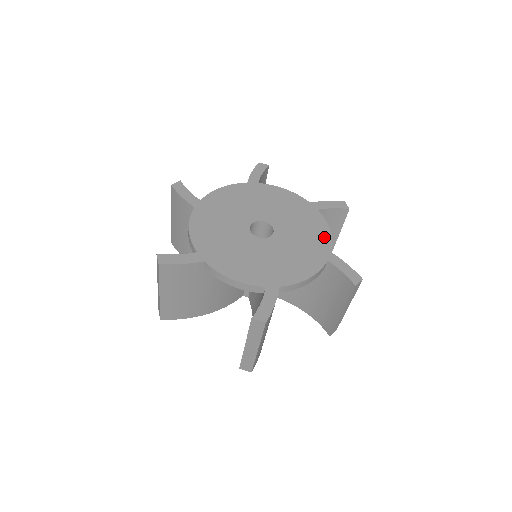
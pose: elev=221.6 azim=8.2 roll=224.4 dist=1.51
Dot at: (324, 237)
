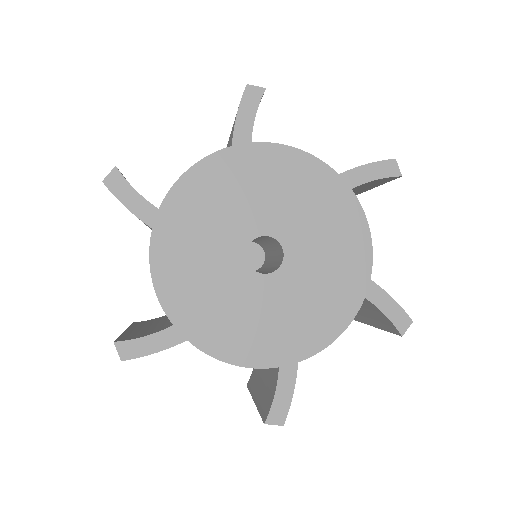
Dot at: (361, 250)
